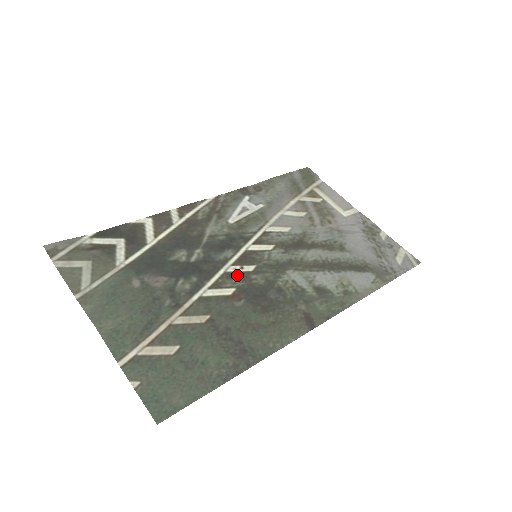
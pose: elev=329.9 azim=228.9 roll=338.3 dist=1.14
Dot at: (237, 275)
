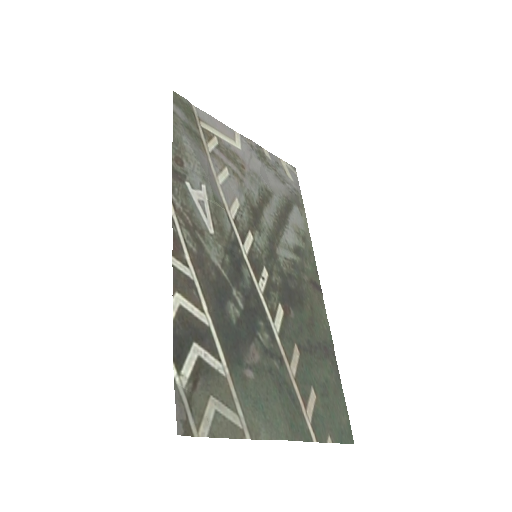
Dot at: (269, 289)
